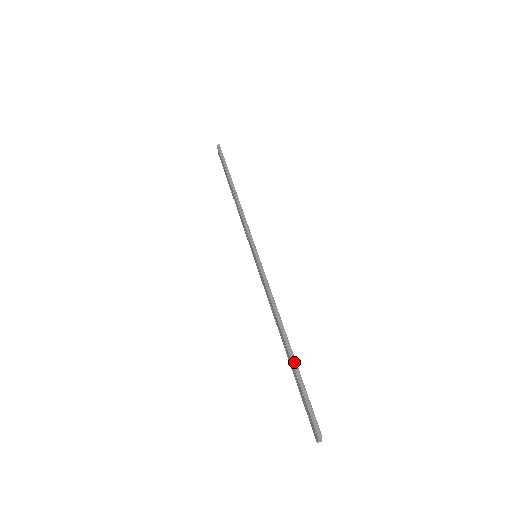
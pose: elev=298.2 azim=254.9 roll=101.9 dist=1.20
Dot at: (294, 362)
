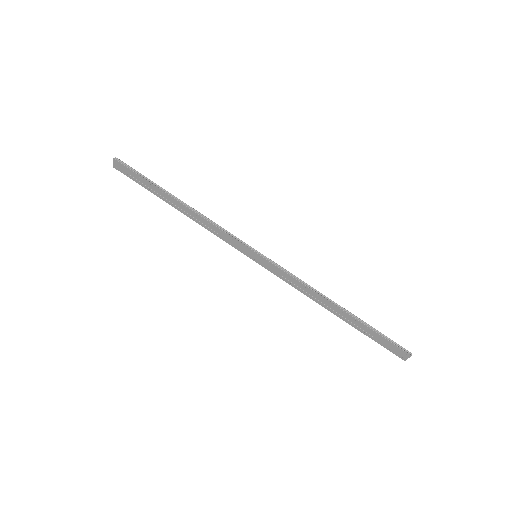
Dot at: (359, 320)
